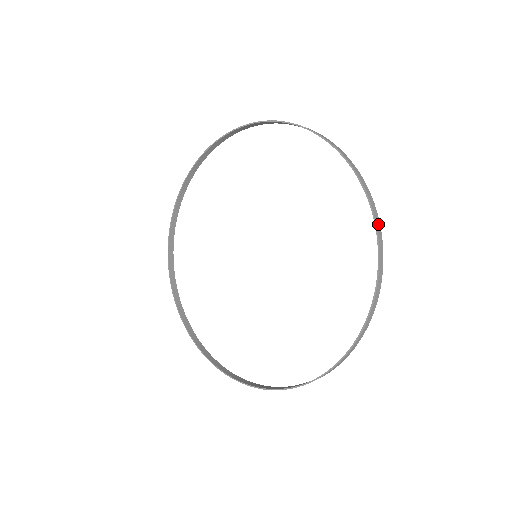
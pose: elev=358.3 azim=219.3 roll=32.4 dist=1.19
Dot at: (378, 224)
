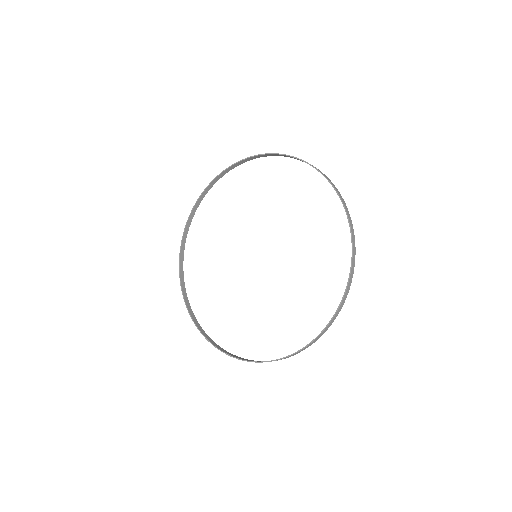
Dot at: (352, 230)
